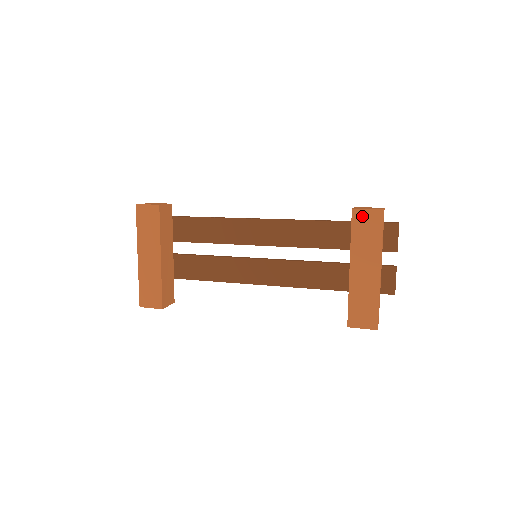
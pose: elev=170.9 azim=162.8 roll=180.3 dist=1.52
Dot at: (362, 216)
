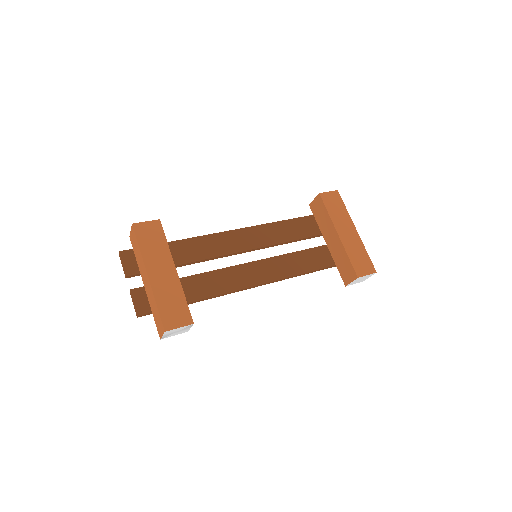
Dot at: (327, 197)
